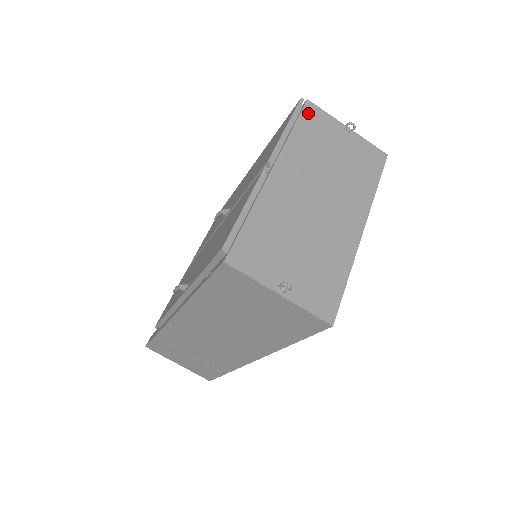
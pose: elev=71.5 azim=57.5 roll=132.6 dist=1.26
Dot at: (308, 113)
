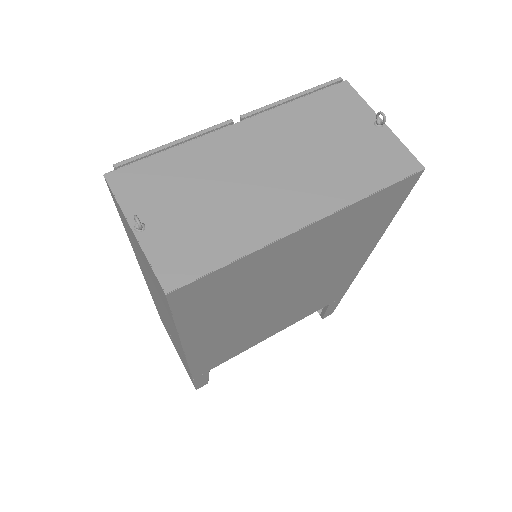
Dot at: (334, 92)
